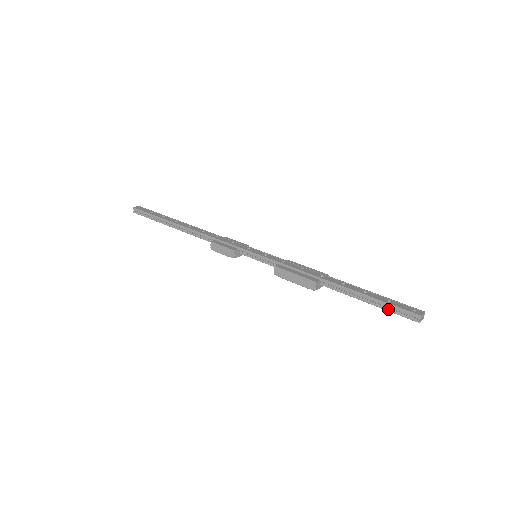
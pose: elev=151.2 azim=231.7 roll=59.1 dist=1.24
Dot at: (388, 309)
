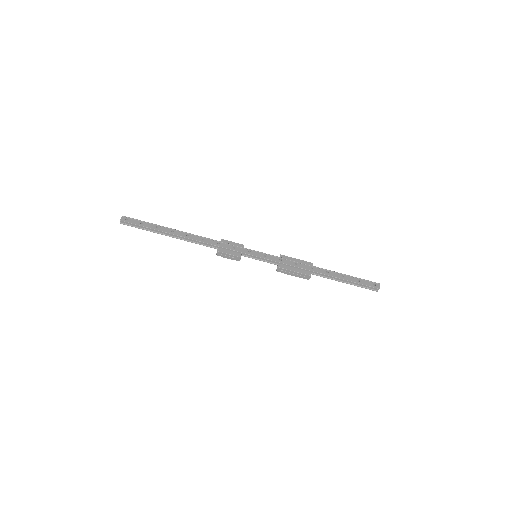
Dot at: (359, 286)
